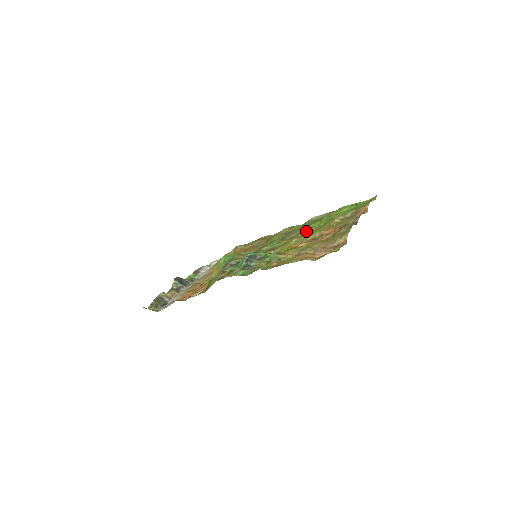
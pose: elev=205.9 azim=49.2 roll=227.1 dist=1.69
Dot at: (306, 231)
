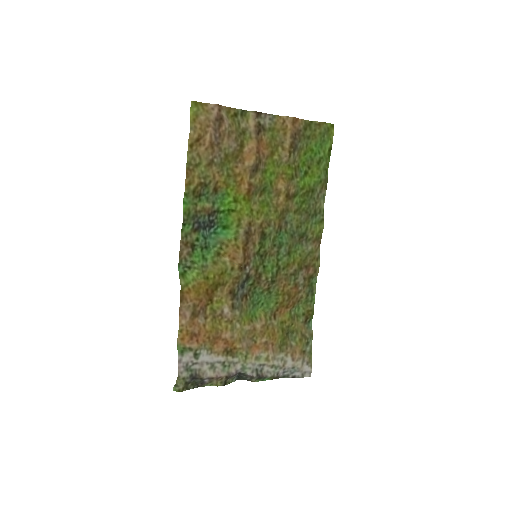
Dot at: (288, 199)
